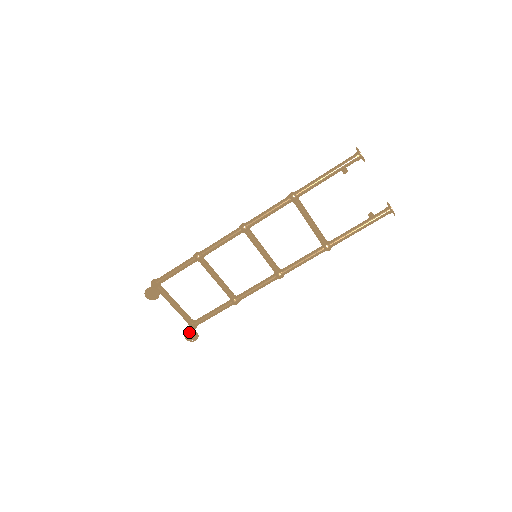
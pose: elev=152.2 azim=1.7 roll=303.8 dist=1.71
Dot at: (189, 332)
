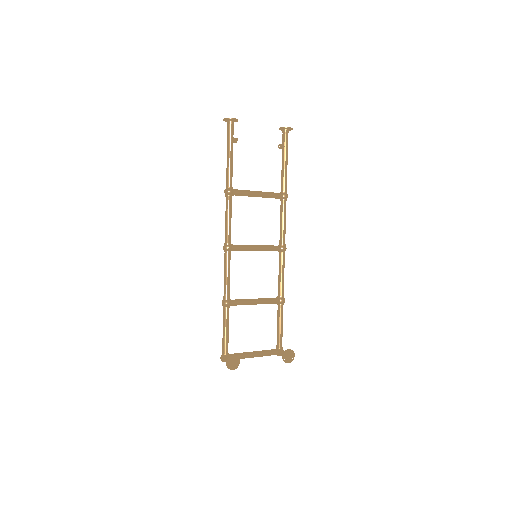
Dot at: (284, 356)
